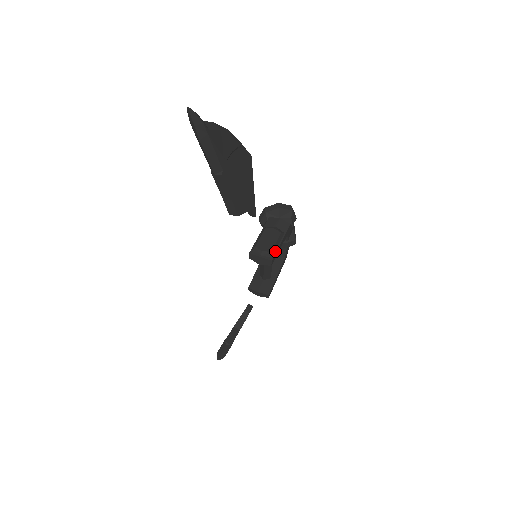
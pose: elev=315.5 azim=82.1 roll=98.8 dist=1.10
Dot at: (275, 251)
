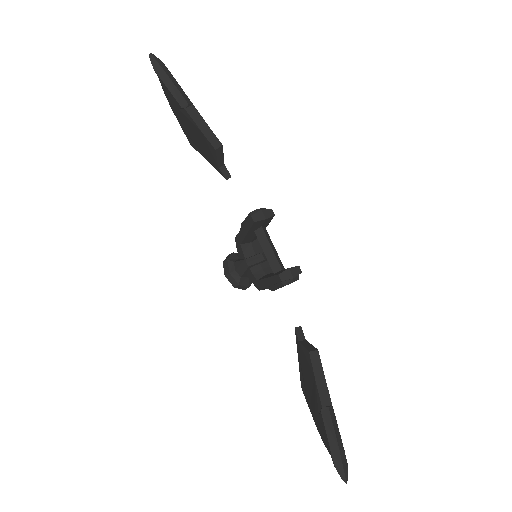
Dot at: occluded
